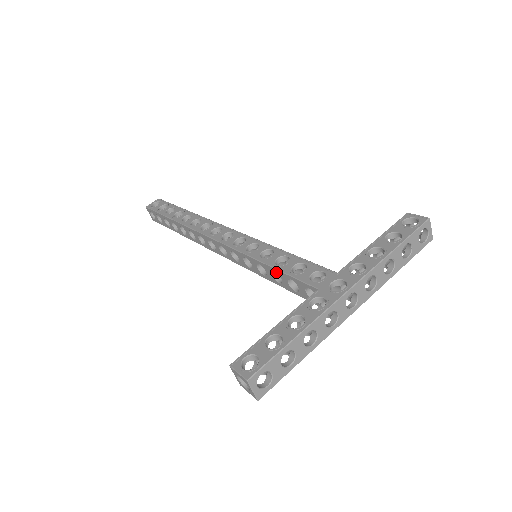
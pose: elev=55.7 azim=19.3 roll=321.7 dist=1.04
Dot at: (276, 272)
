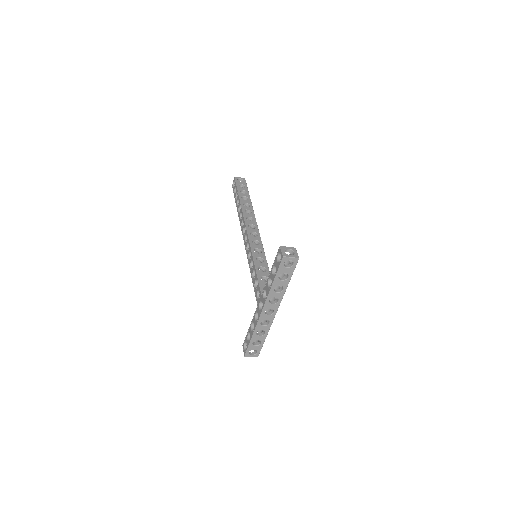
Dot at: occluded
